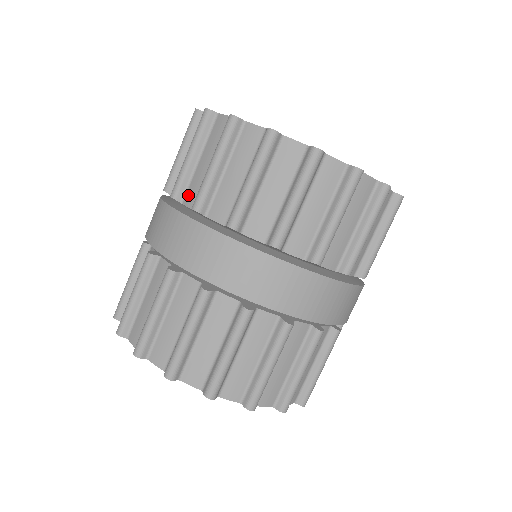
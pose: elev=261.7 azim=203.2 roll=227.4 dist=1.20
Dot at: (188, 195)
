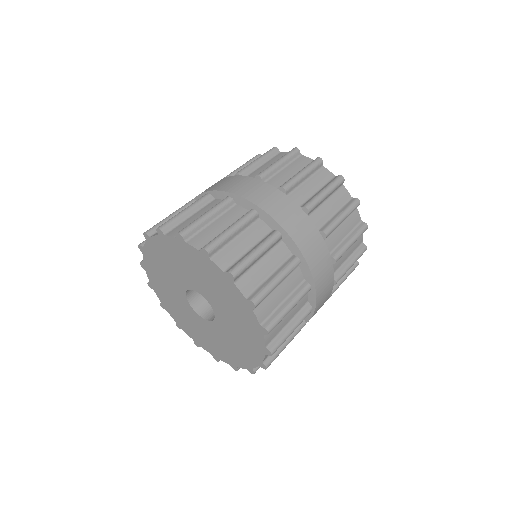
Dot at: occluded
